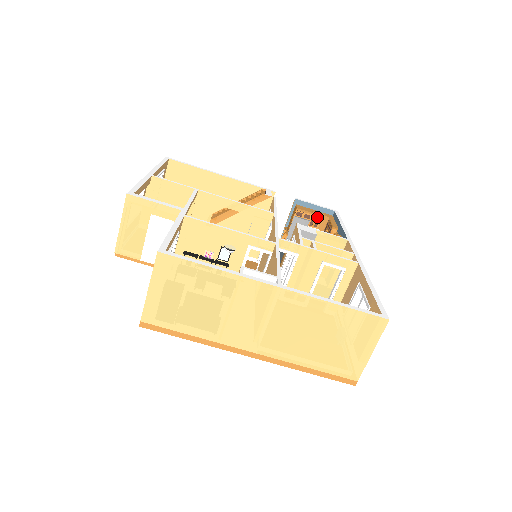
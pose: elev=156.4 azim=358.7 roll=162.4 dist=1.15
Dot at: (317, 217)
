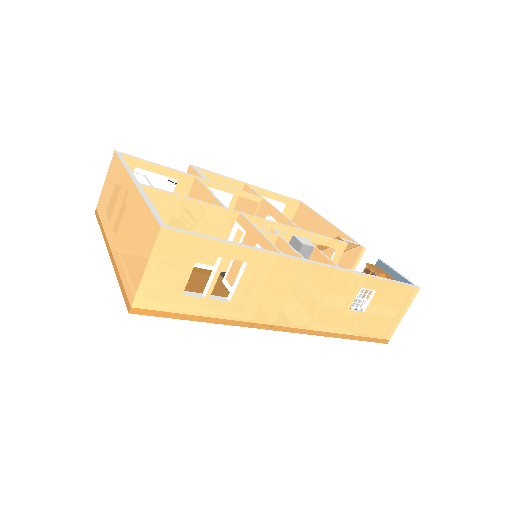
Dot at: occluded
